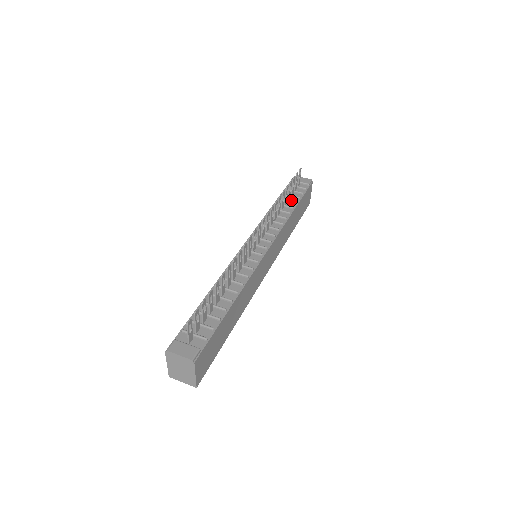
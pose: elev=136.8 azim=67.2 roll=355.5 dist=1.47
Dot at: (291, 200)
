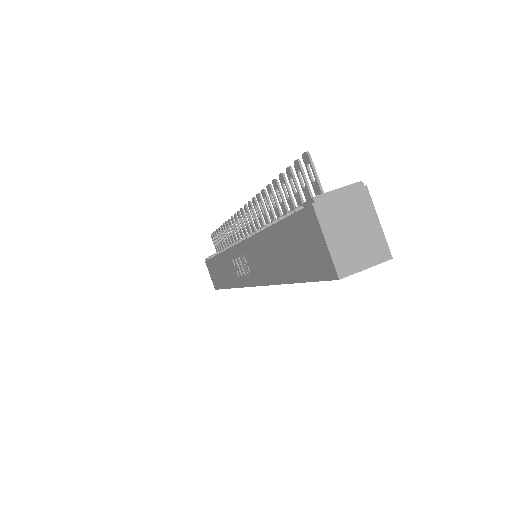
Dot at: occluded
